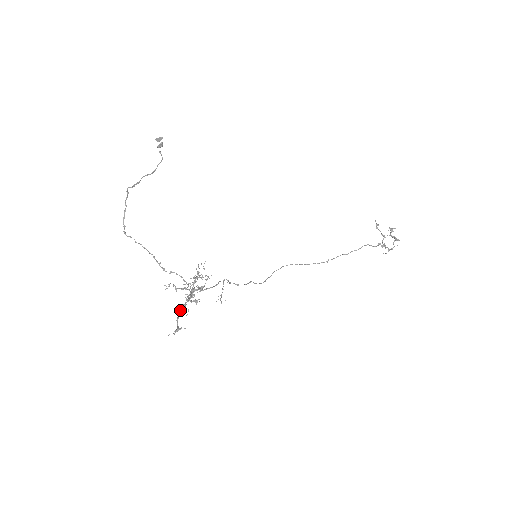
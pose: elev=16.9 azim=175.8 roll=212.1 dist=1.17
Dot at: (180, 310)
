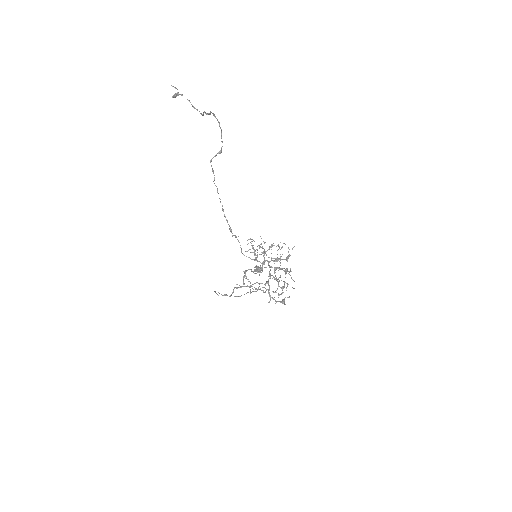
Dot at: occluded
